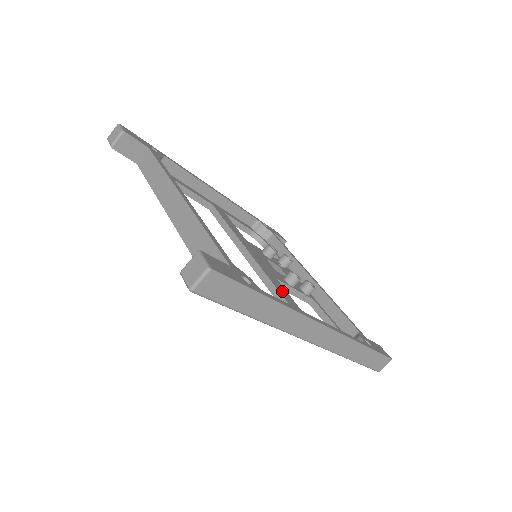
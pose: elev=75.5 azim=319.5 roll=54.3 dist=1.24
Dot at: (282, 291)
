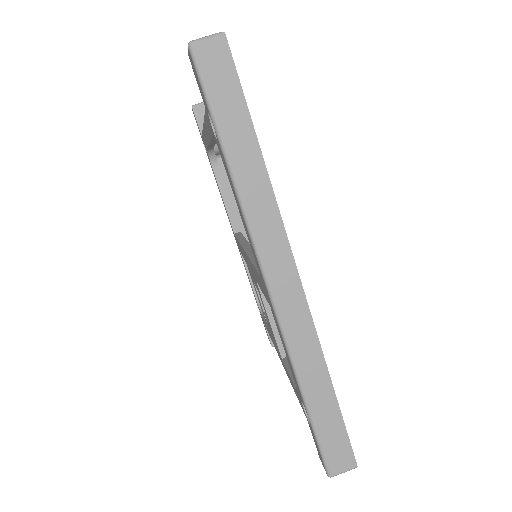
Dot at: occluded
